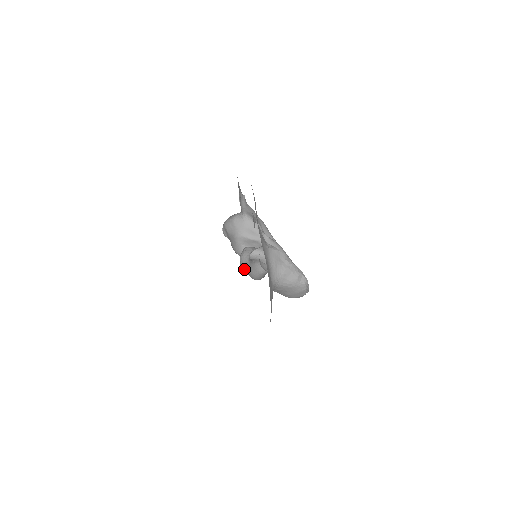
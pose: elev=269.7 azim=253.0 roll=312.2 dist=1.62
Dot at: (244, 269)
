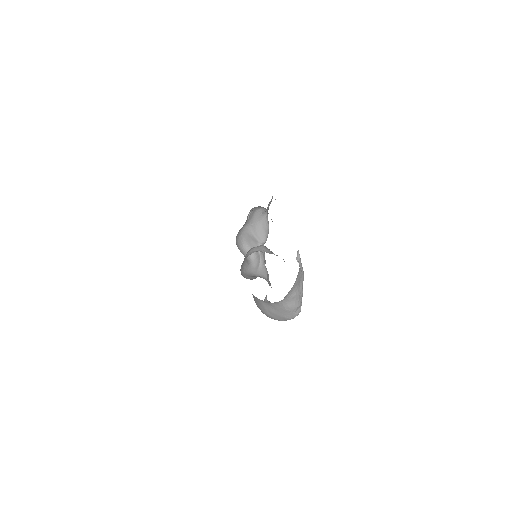
Dot at: occluded
